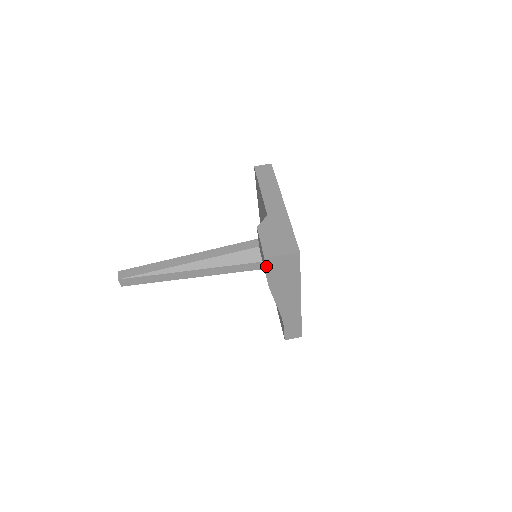
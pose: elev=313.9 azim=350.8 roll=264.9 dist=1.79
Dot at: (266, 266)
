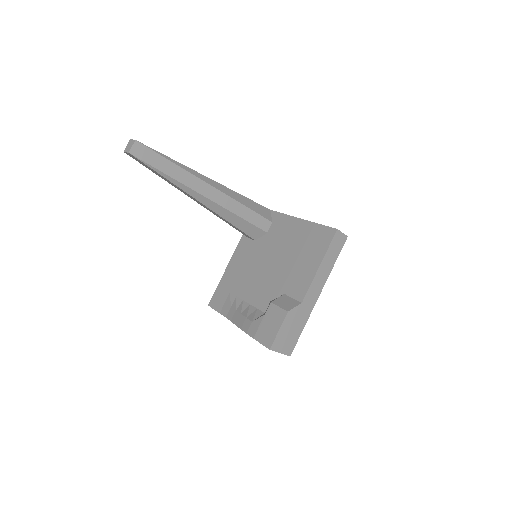
Dot at: (264, 345)
